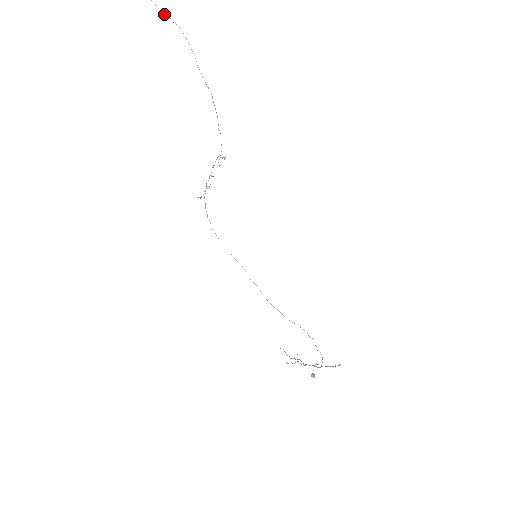
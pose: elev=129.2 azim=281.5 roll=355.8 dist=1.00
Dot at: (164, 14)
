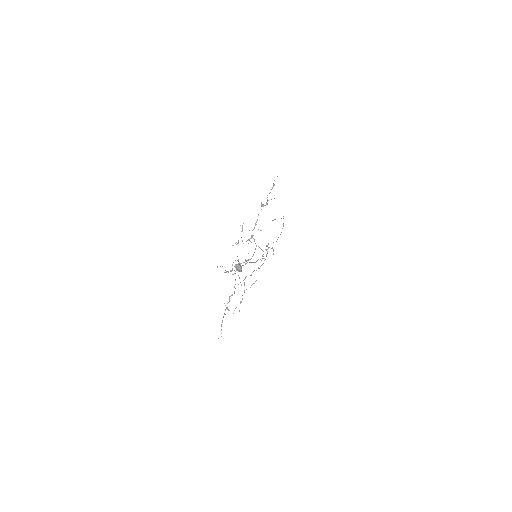
Dot at: occluded
